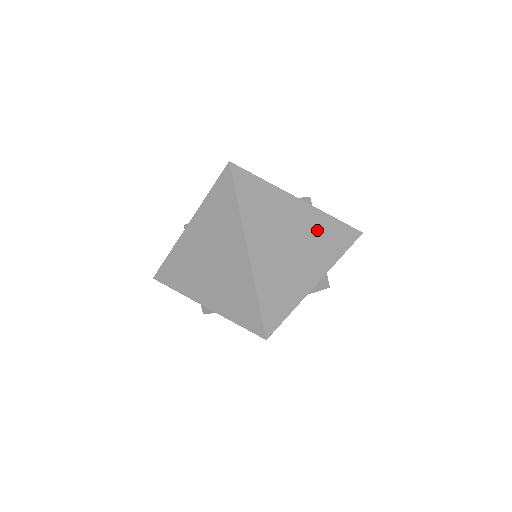
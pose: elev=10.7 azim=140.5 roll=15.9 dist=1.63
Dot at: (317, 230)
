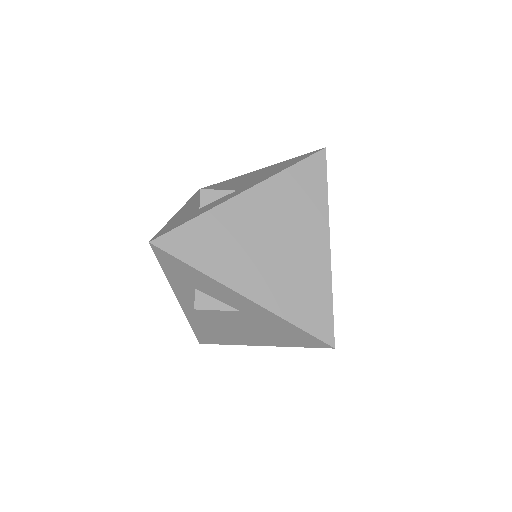
Dot at: occluded
